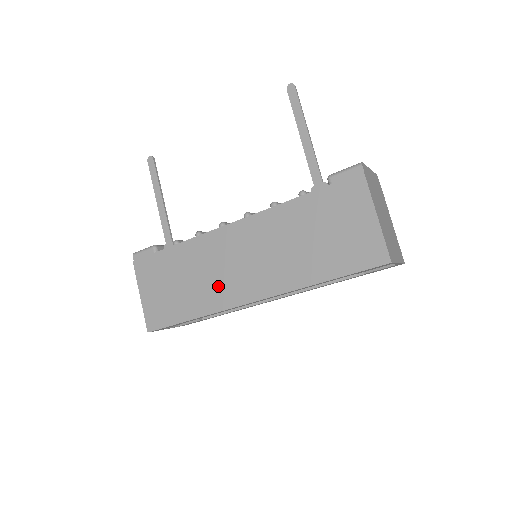
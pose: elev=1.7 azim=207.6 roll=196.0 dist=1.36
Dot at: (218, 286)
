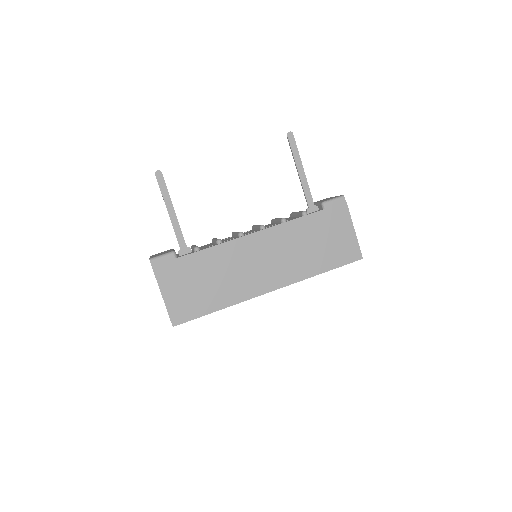
Dot at: (242, 282)
